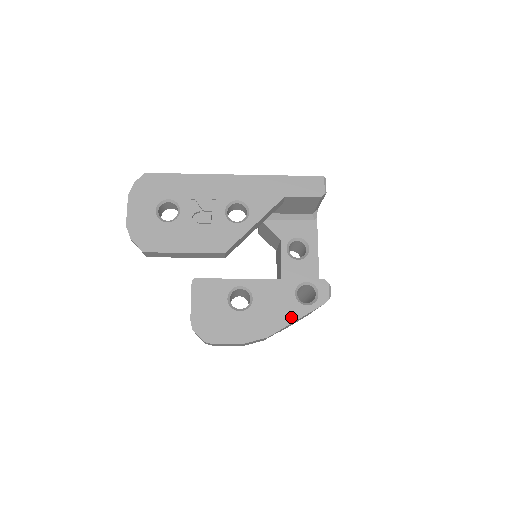
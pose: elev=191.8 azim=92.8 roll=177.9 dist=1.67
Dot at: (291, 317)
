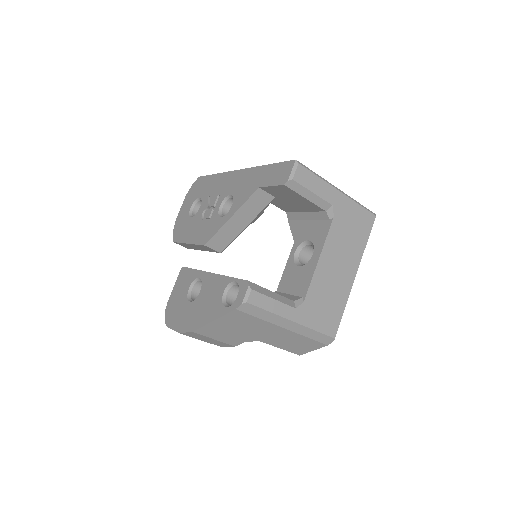
Dot at: (211, 316)
